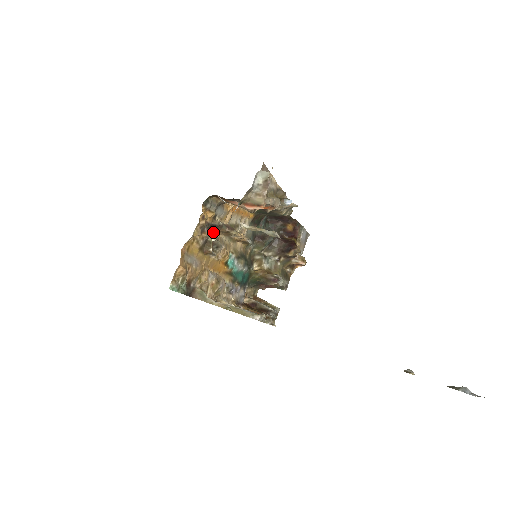
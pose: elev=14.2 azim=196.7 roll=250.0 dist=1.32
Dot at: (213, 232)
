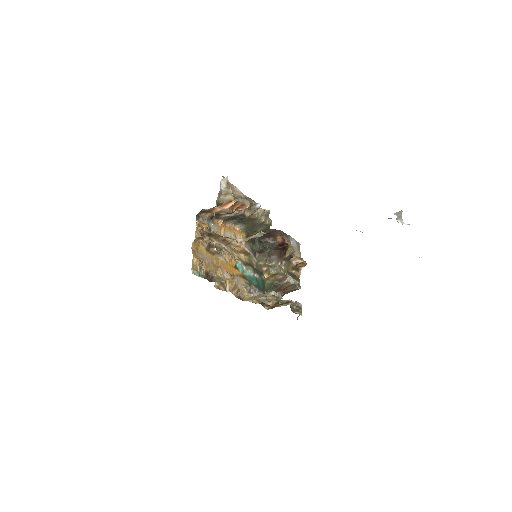
Dot at: (213, 241)
